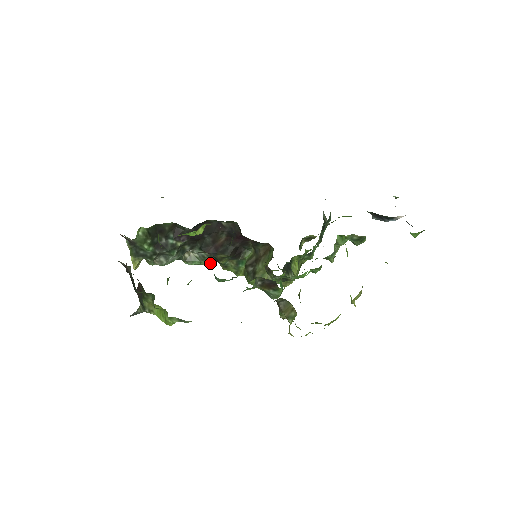
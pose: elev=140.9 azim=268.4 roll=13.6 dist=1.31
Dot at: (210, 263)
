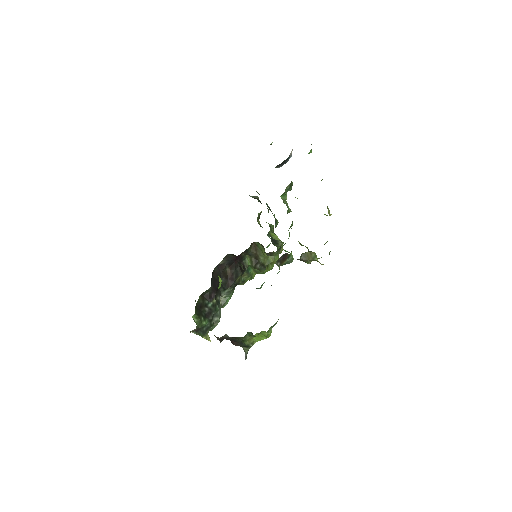
Dot at: occluded
